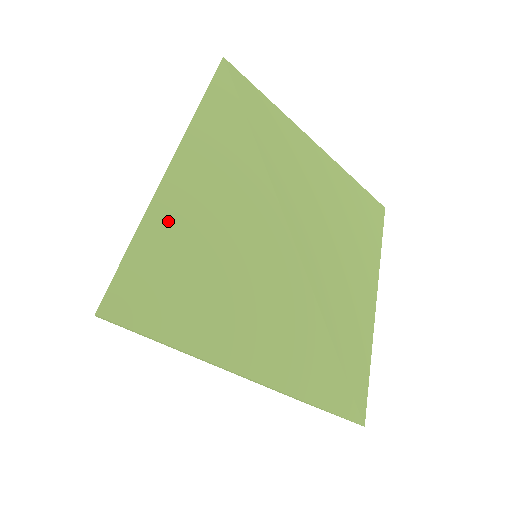
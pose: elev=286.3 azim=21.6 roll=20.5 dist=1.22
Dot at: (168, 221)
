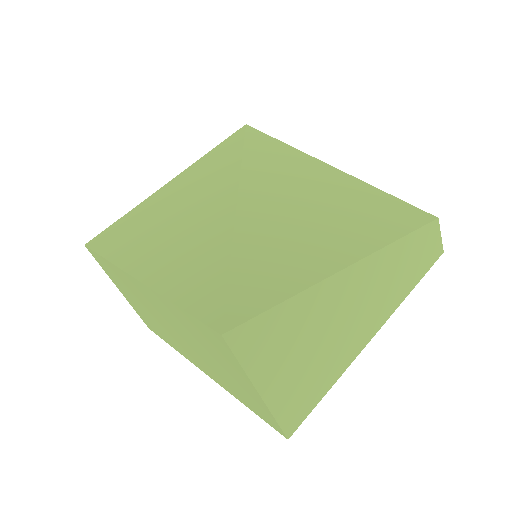
Dot at: (158, 199)
